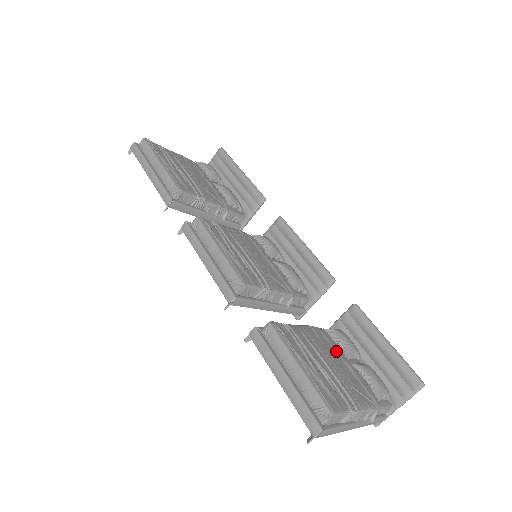
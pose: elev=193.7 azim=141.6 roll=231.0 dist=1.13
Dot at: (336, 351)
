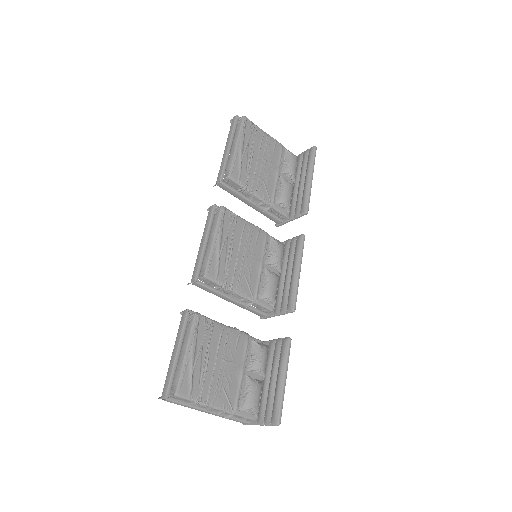
Dot at: (243, 360)
